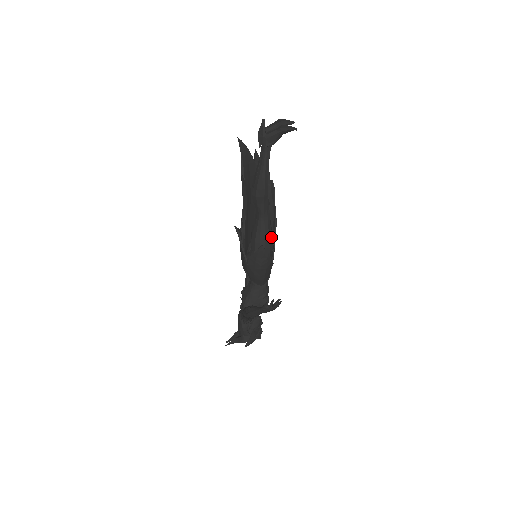
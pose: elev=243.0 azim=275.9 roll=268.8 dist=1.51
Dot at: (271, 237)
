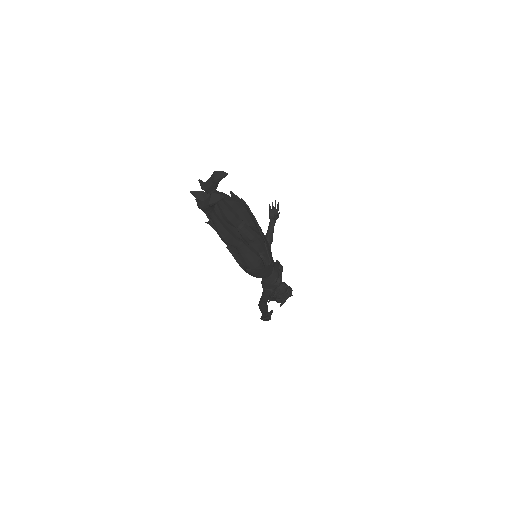
Dot at: (255, 255)
